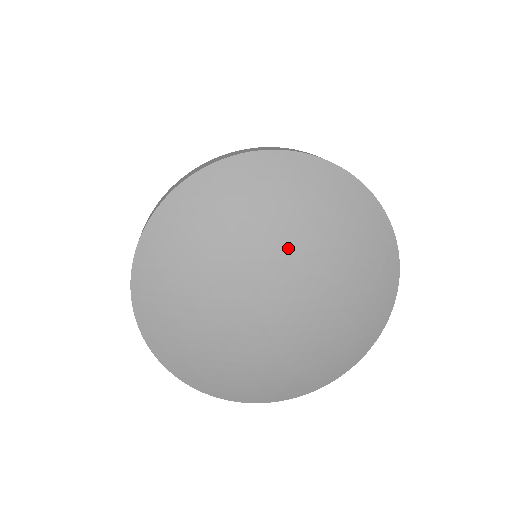
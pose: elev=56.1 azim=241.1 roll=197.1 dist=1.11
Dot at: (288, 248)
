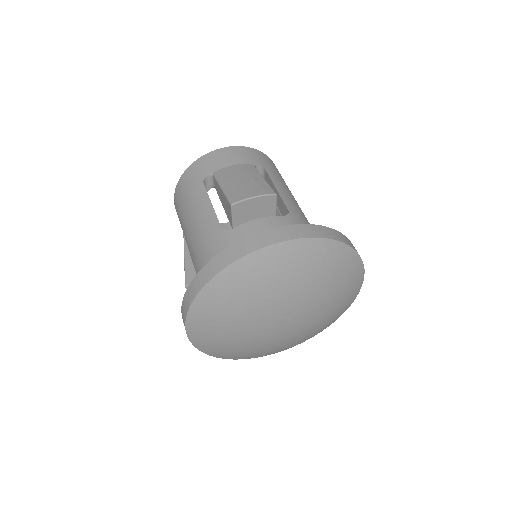
Dot at: (295, 299)
